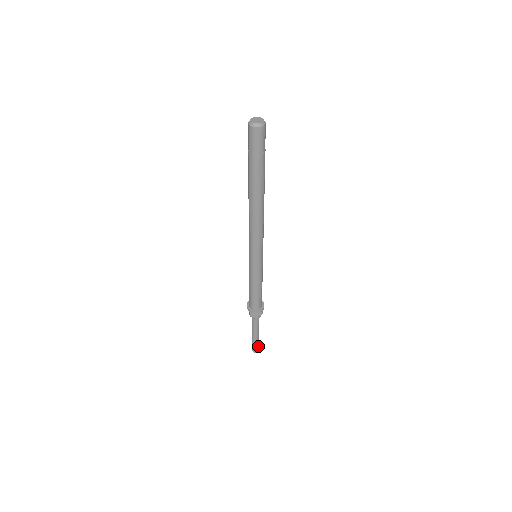
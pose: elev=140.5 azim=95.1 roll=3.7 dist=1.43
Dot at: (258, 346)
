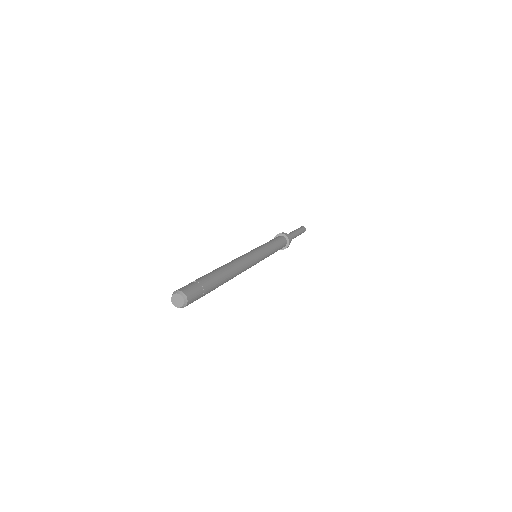
Dot at: occluded
